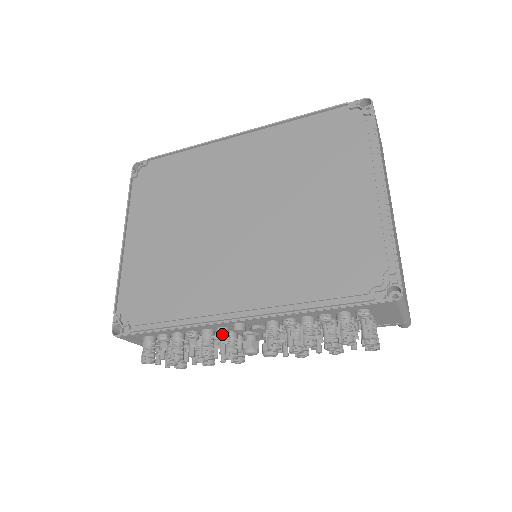
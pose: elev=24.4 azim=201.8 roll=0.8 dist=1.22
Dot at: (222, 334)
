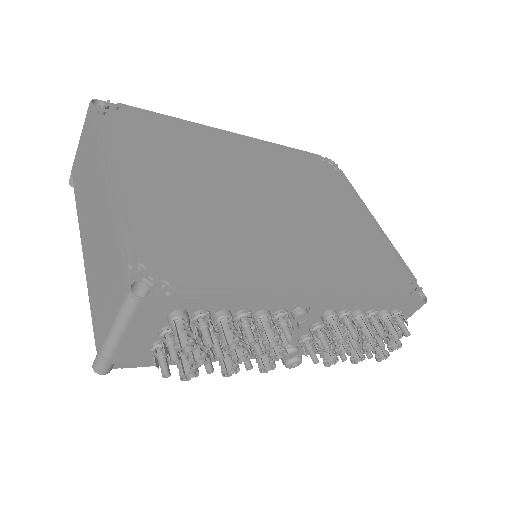
Dot at: occluded
